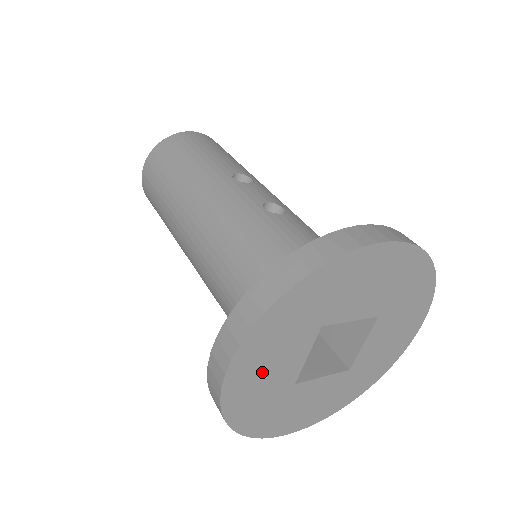
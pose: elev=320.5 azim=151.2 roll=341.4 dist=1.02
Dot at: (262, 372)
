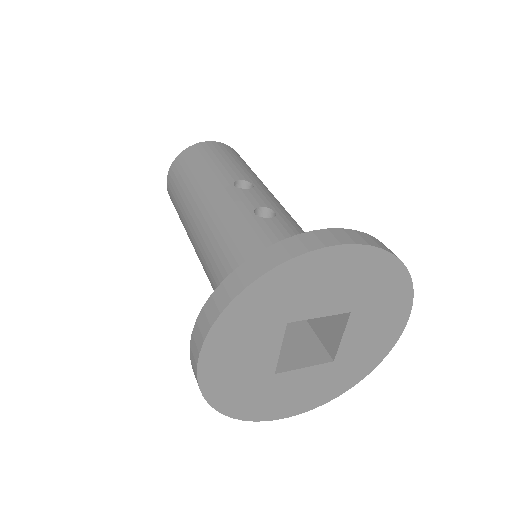
Dot at: (235, 363)
